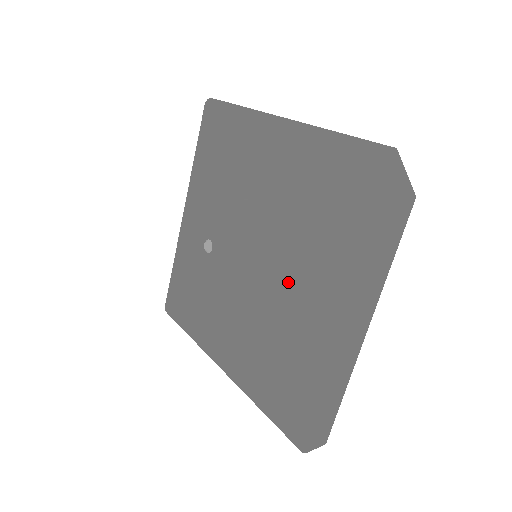
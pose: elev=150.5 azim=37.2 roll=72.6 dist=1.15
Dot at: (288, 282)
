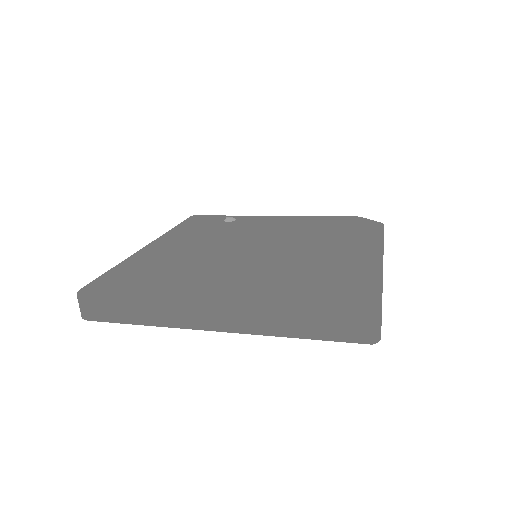
Dot at: (313, 246)
